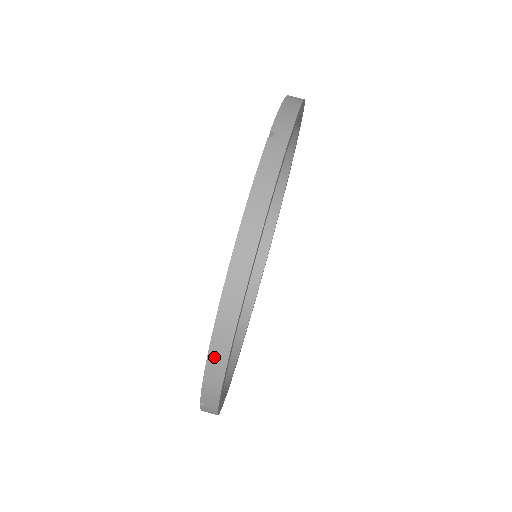
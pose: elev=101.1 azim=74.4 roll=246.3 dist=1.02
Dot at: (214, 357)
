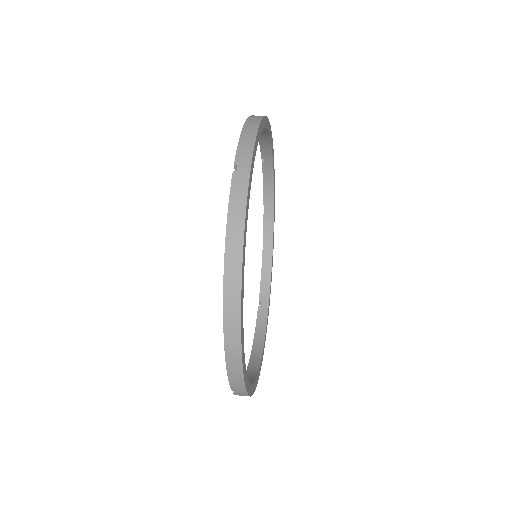
Dot at: (249, 124)
